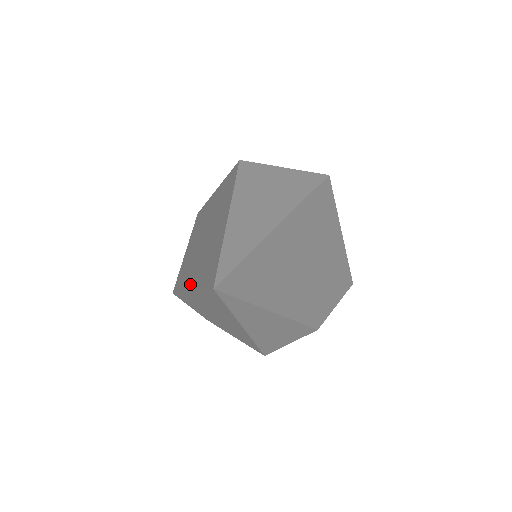
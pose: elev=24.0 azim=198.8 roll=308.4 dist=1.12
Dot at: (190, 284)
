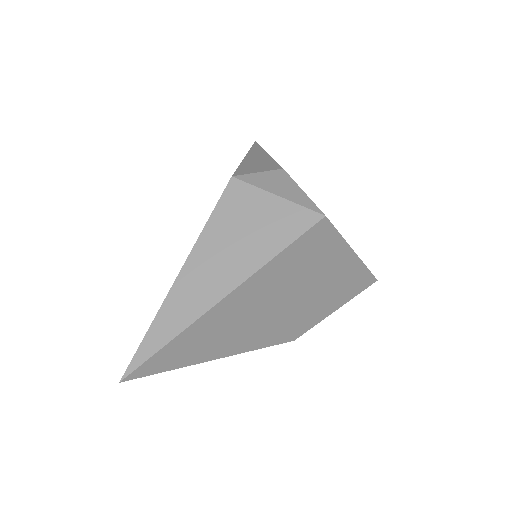
Dot at: occluded
